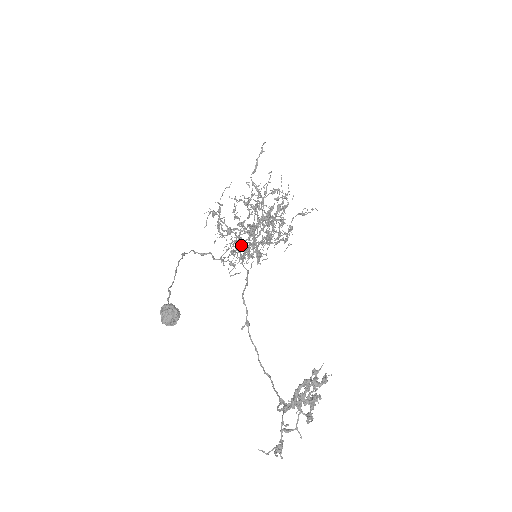
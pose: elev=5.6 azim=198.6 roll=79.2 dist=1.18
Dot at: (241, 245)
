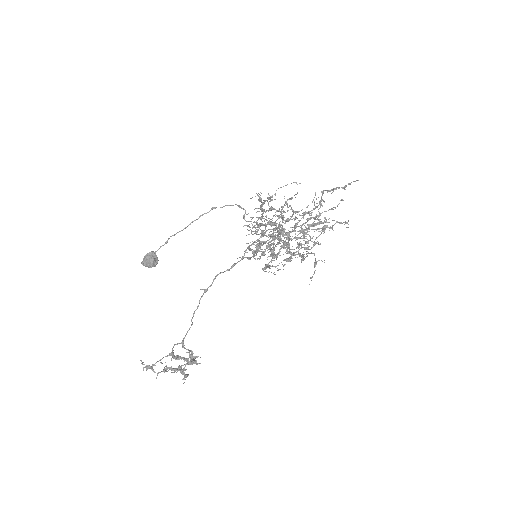
Dot at: (274, 223)
